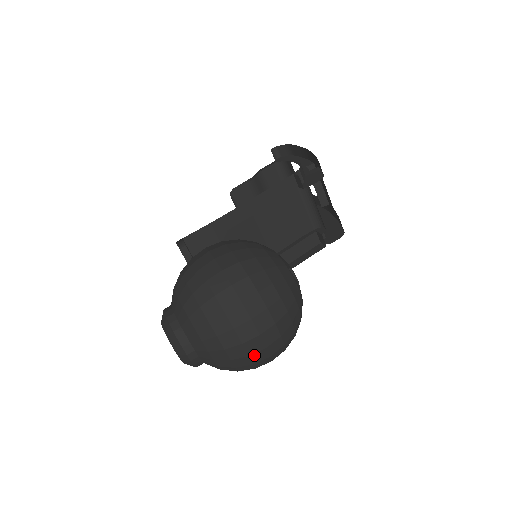
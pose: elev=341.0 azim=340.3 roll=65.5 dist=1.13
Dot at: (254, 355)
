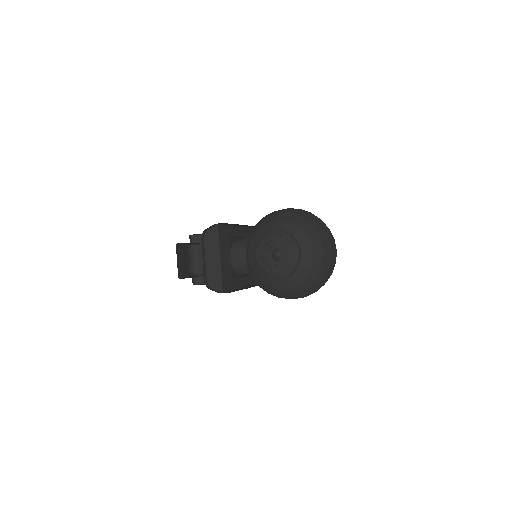
Dot at: (331, 265)
